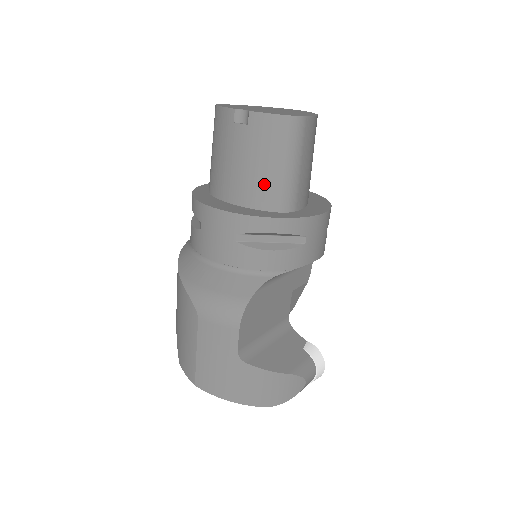
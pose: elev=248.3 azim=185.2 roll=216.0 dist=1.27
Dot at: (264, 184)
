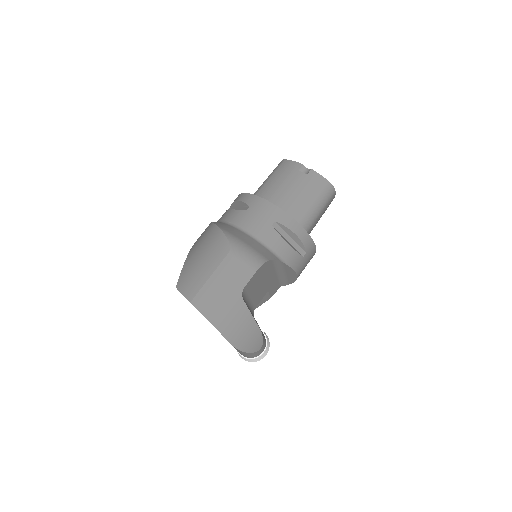
Dot at: (300, 209)
